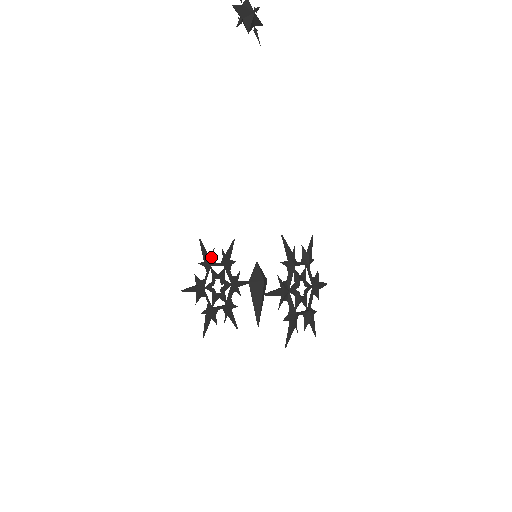
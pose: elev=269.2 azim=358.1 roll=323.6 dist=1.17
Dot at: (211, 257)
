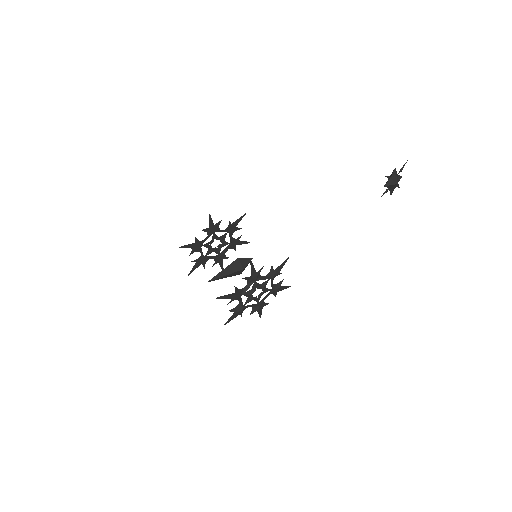
Dot at: (235, 228)
